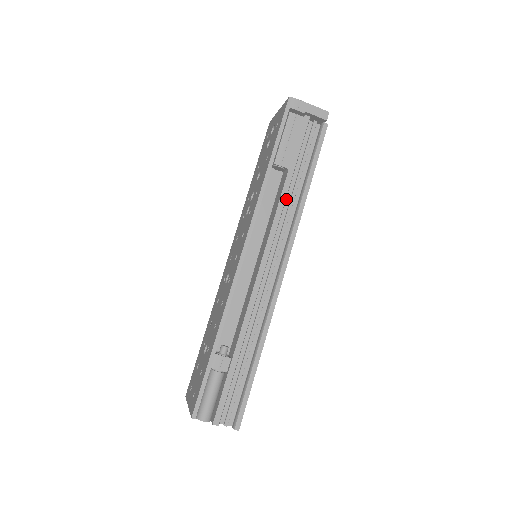
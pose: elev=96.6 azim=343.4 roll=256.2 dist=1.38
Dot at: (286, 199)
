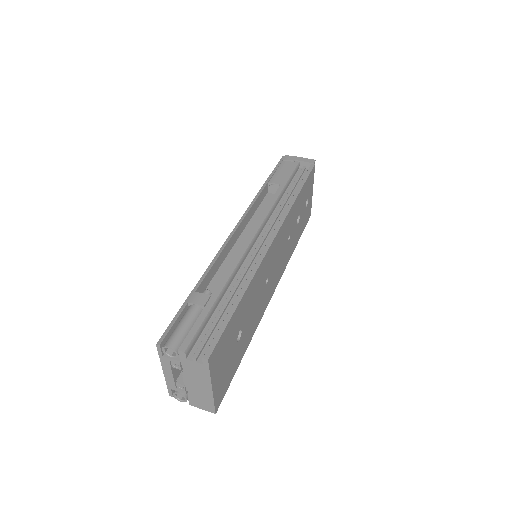
Dot at: (280, 204)
